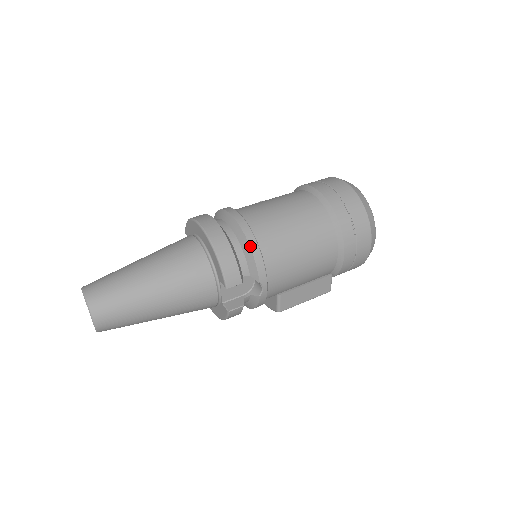
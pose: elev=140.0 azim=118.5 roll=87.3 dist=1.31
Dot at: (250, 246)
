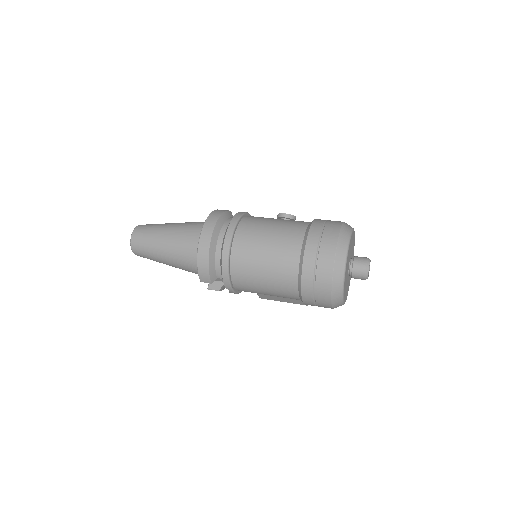
Dot at: (222, 266)
